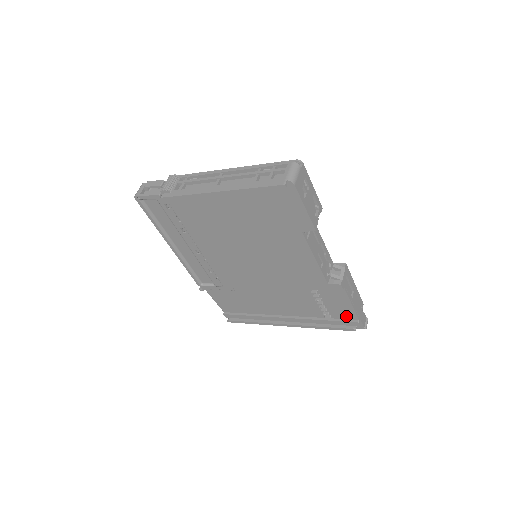
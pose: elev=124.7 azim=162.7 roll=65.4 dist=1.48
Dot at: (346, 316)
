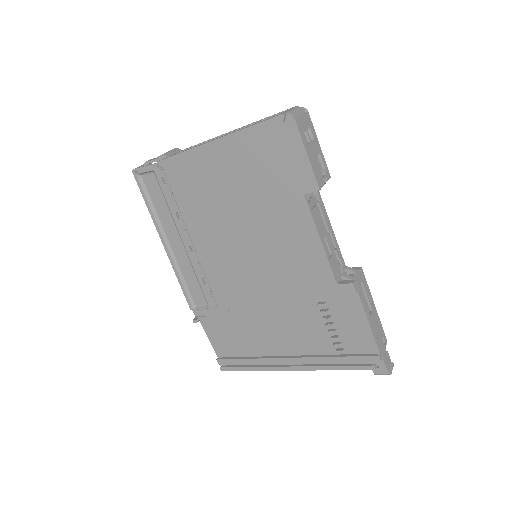
Dot at: (363, 348)
